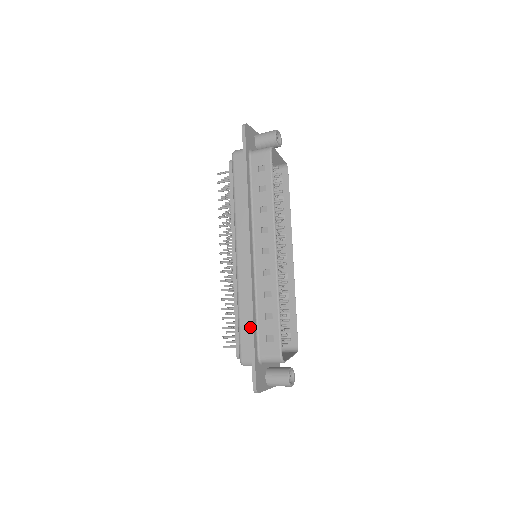
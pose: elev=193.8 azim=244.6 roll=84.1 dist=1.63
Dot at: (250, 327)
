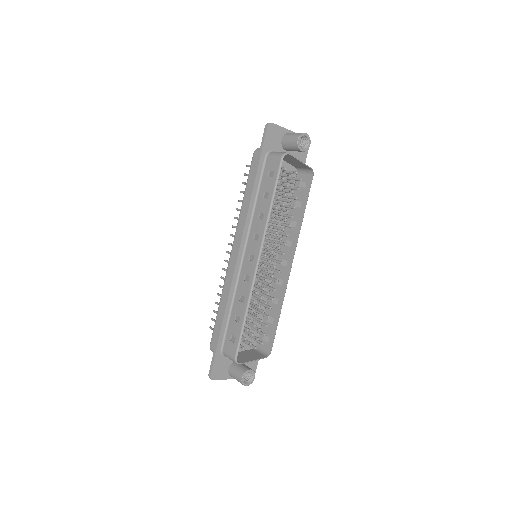
Dot at: (220, 322)
